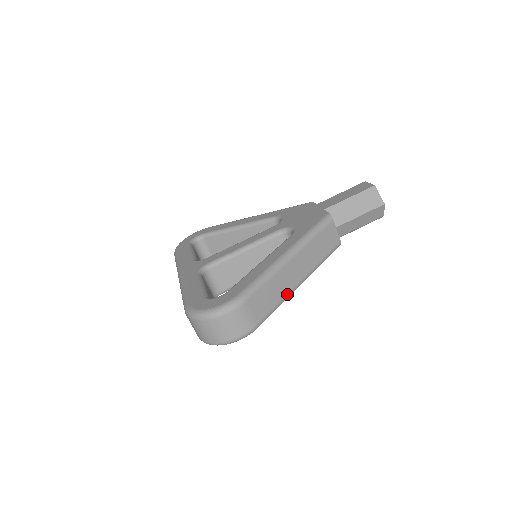
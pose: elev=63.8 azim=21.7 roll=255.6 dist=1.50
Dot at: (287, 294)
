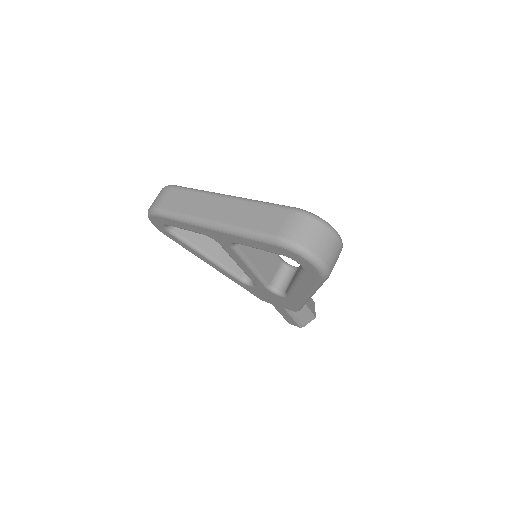
Dot at: occluded
